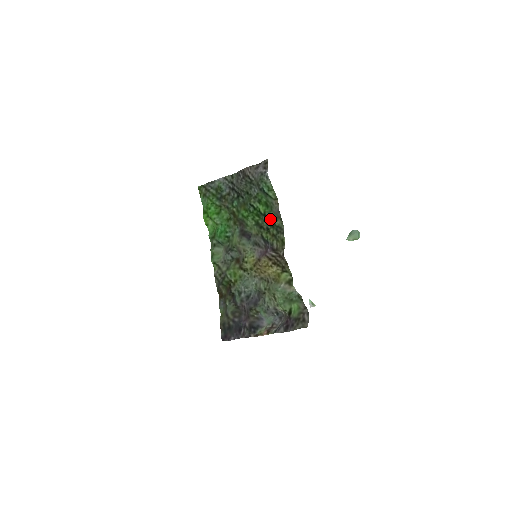
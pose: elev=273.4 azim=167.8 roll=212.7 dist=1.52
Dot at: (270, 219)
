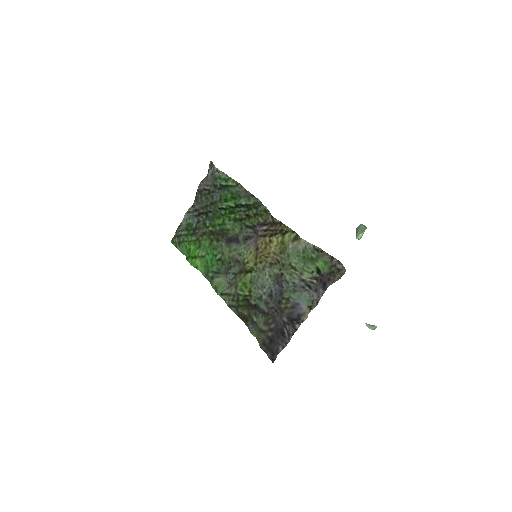
Dot at: (243, 205)
